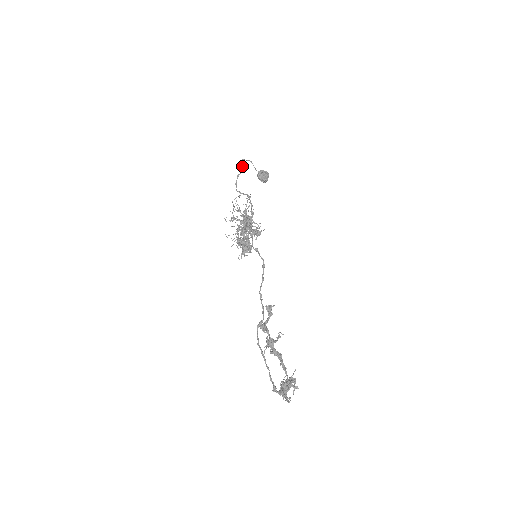
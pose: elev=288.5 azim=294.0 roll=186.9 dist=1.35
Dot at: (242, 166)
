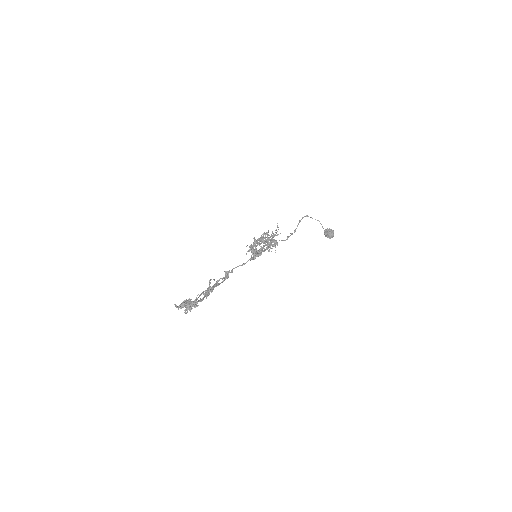
Dot at: occluded
